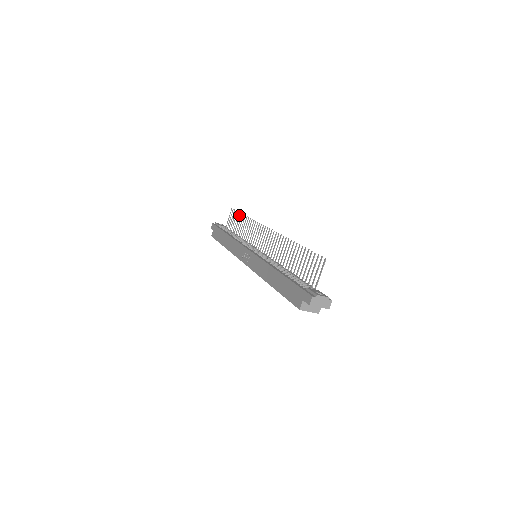
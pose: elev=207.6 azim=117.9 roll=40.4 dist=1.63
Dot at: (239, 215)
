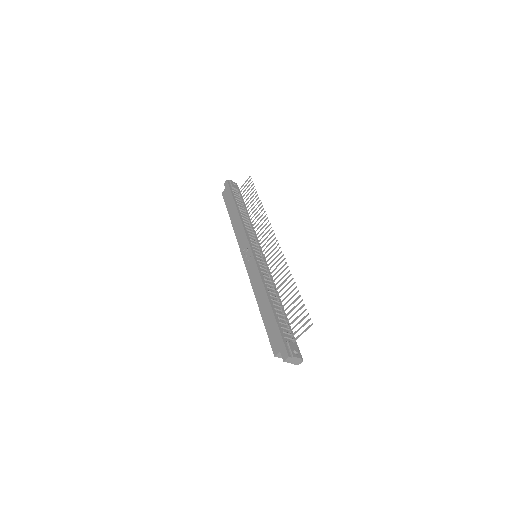
Dot at: (255, 193)
